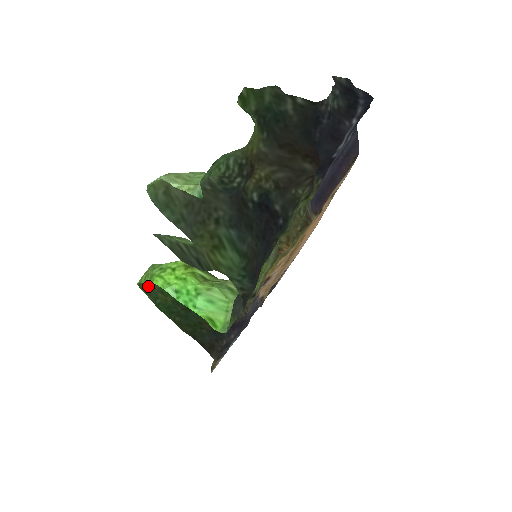
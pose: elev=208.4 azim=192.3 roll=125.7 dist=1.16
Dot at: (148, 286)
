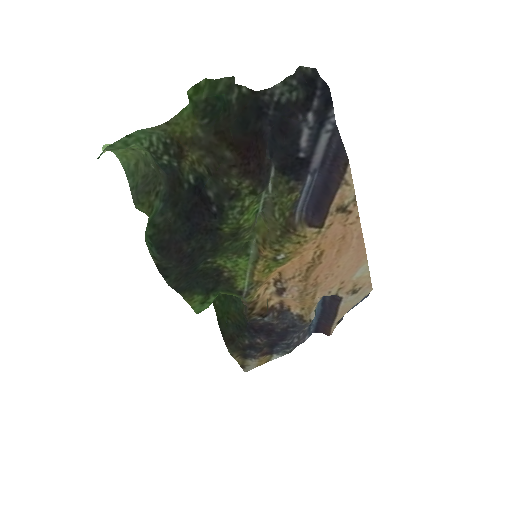
Dot at: occluded
